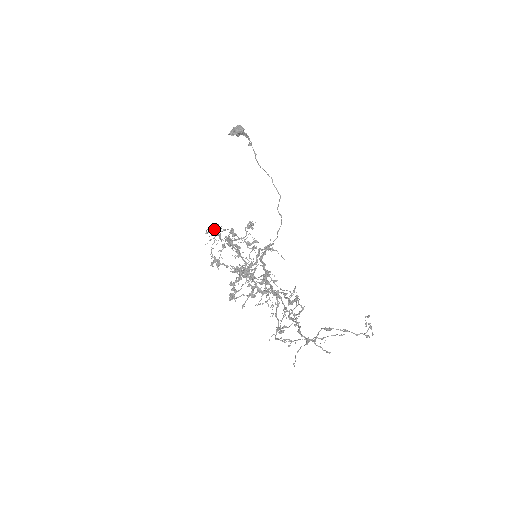
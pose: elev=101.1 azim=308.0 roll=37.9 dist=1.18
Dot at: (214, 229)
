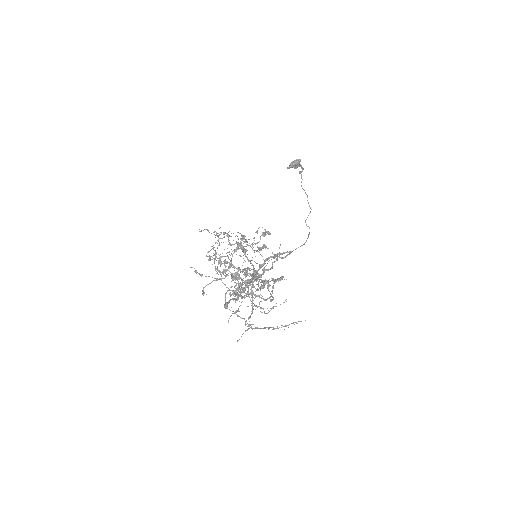
Dot at: occluded
